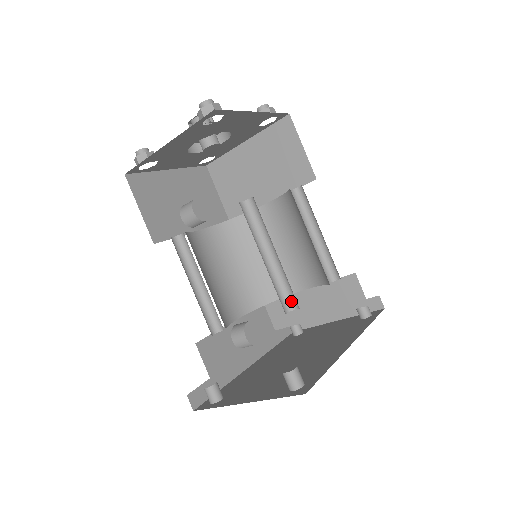
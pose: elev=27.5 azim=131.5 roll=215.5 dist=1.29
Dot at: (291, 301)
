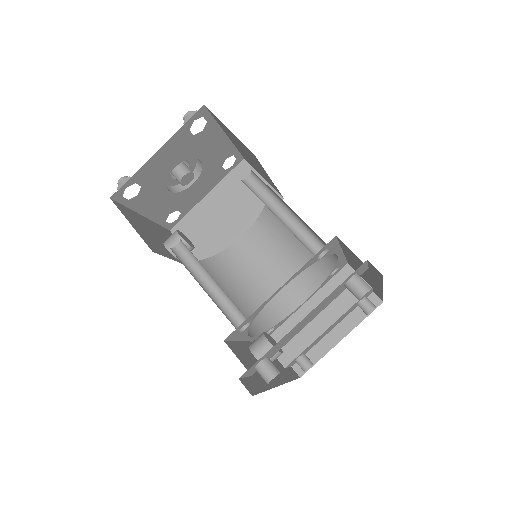
Dot at: (316, 250)
